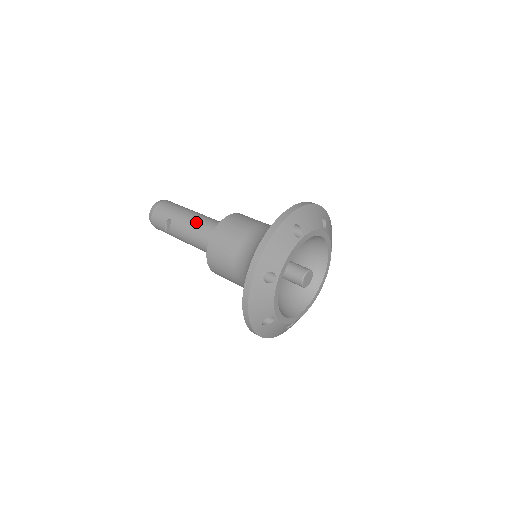
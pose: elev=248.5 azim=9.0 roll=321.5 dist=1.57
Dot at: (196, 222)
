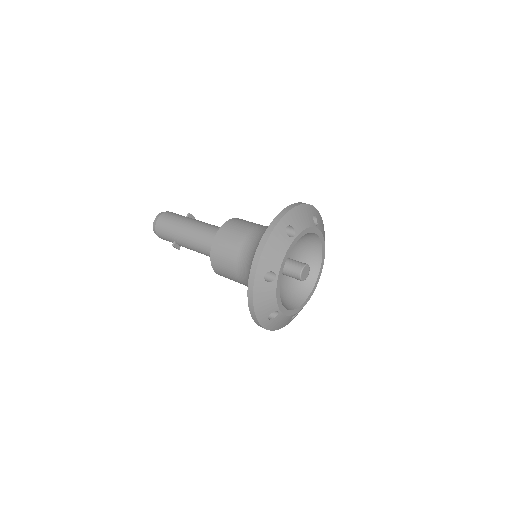
Dot at: (194, 243)
